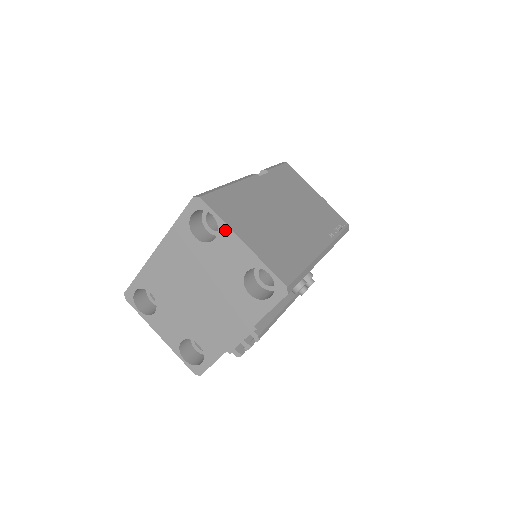
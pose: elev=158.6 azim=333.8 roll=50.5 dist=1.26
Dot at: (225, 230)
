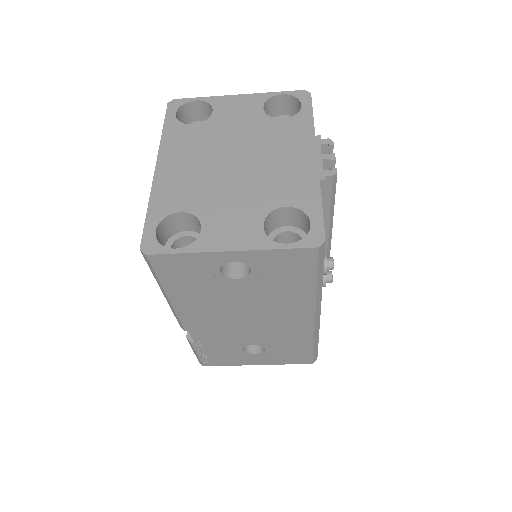
Dot at: (216, 100)
